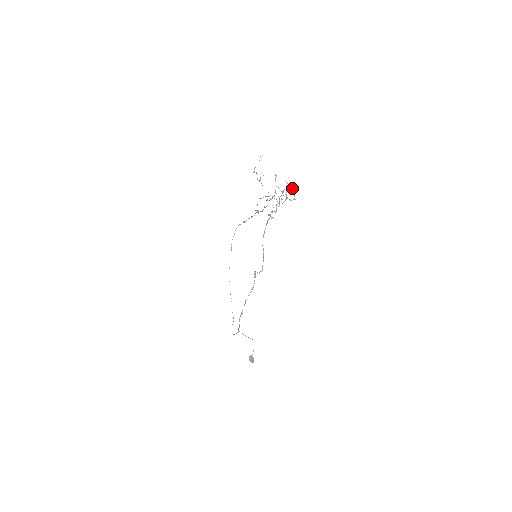
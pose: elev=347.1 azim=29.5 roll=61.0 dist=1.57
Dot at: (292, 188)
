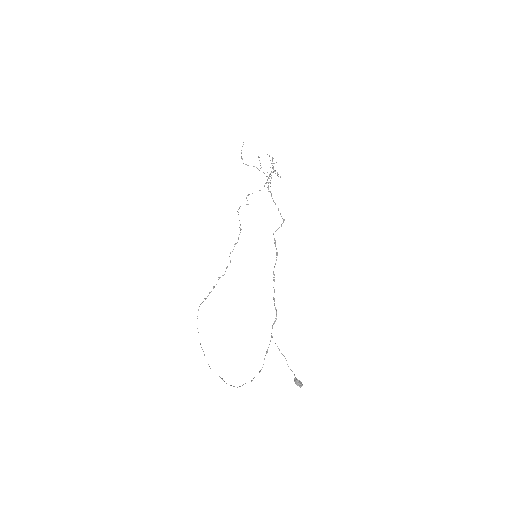
Dot at: (276, 162)
